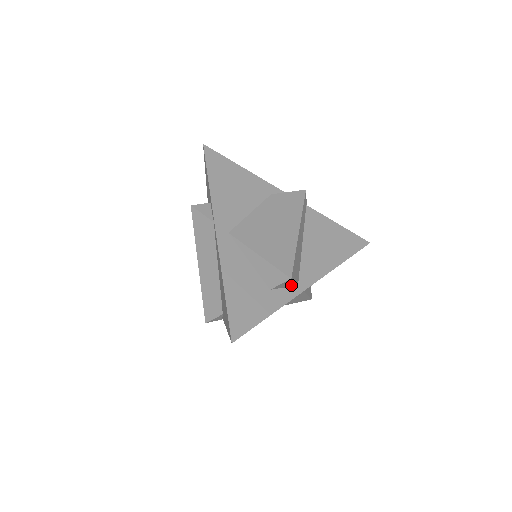
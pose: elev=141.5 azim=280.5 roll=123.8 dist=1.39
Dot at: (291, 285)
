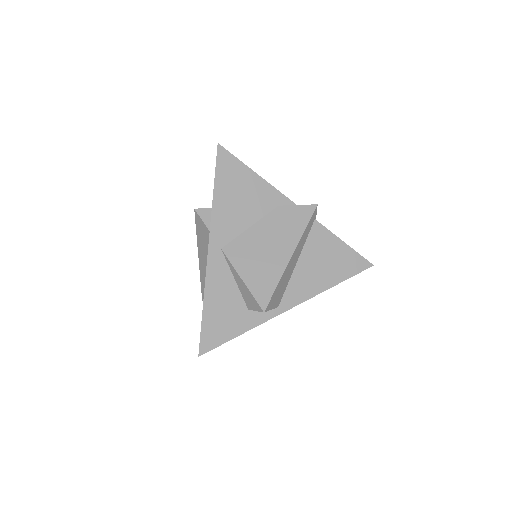
Dot at: occluded
